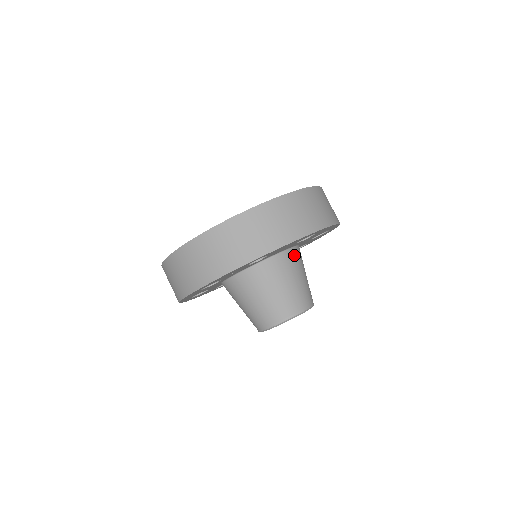
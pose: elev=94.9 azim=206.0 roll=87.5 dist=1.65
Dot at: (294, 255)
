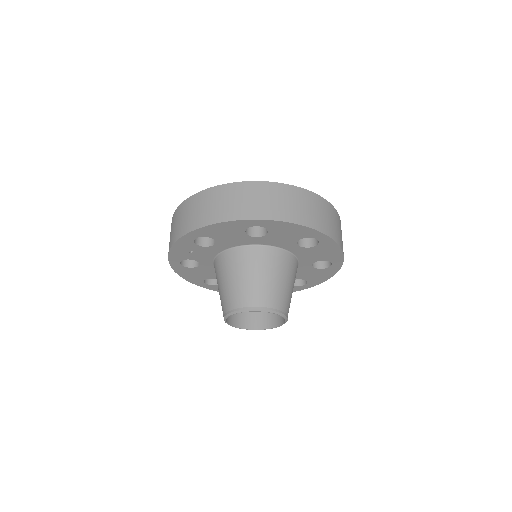
Dot at: (262, 253)
